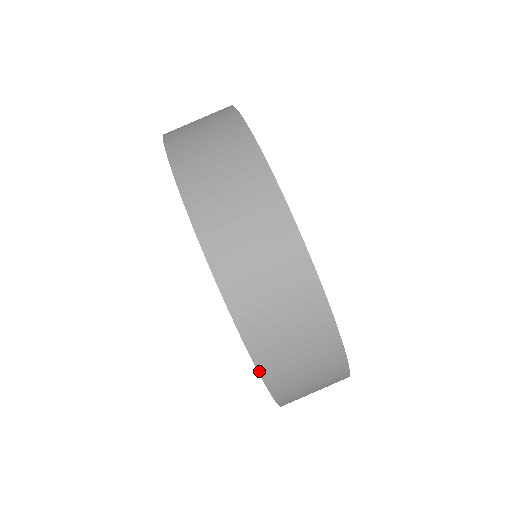
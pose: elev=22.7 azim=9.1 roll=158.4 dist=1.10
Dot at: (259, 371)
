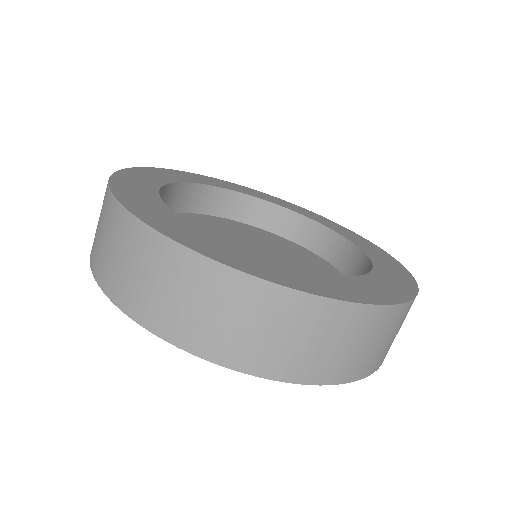
Dot at: (227, 367)
